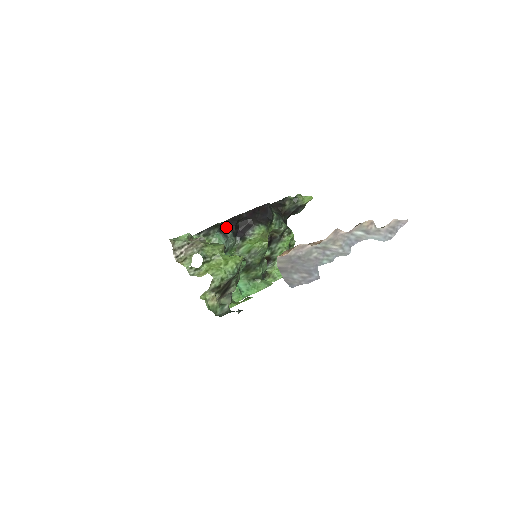
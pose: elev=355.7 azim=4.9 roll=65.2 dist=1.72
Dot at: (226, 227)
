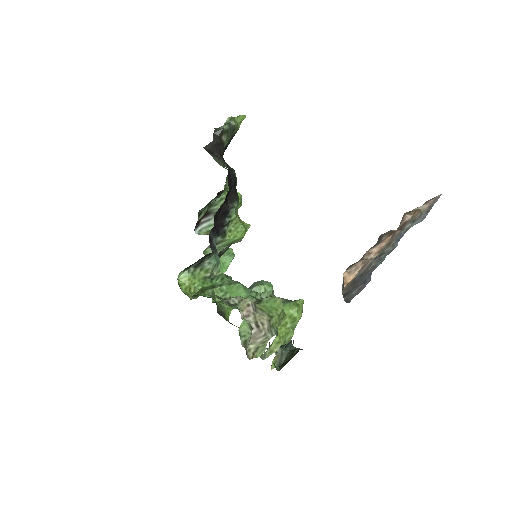
Dot at: (209, 235)
